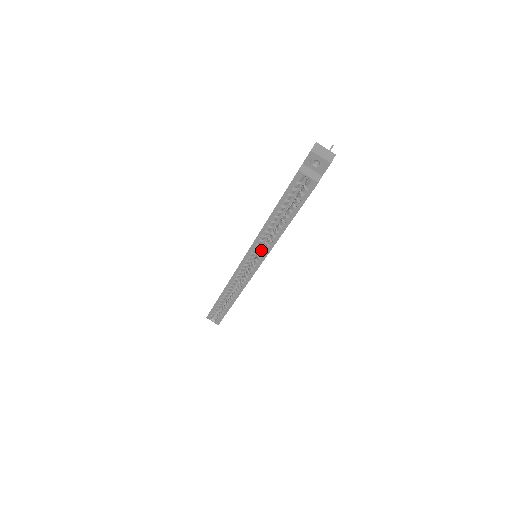
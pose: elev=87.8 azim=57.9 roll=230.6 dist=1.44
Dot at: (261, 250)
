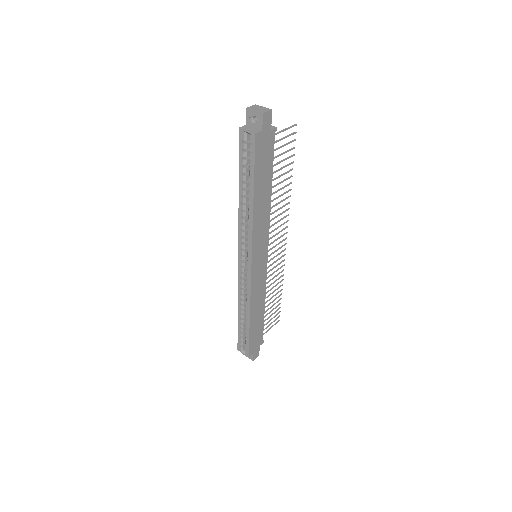
Dot at: occluded
